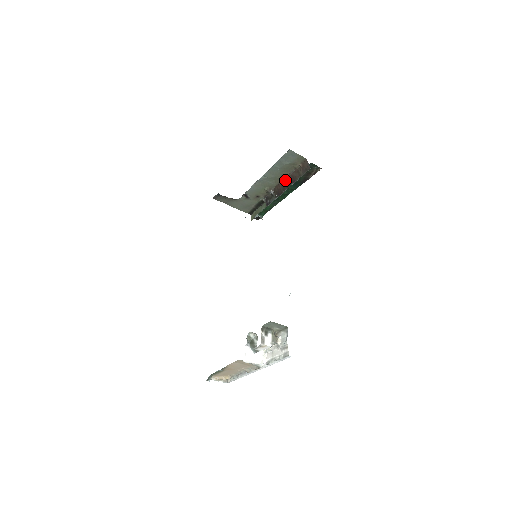
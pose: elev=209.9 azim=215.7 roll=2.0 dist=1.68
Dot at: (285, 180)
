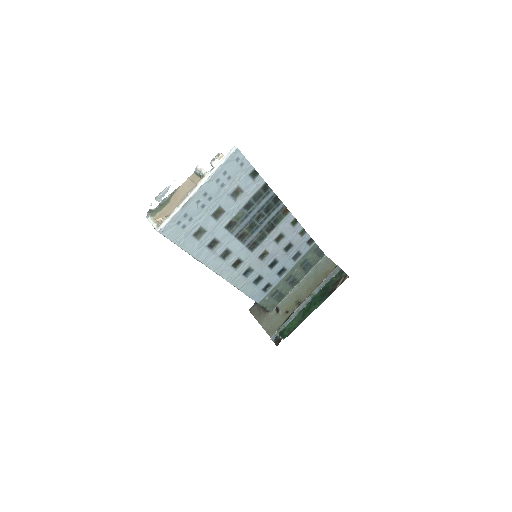
Dot at: occluded
